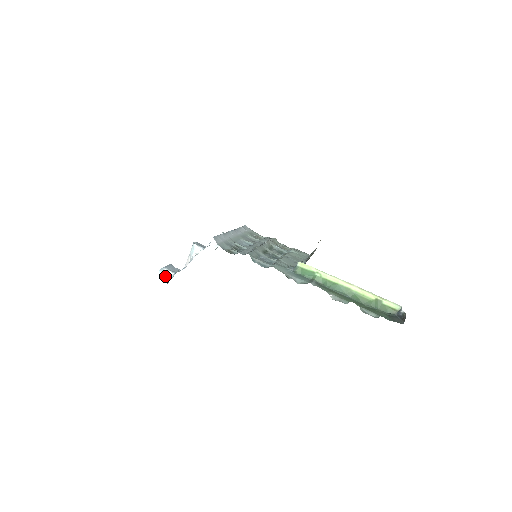
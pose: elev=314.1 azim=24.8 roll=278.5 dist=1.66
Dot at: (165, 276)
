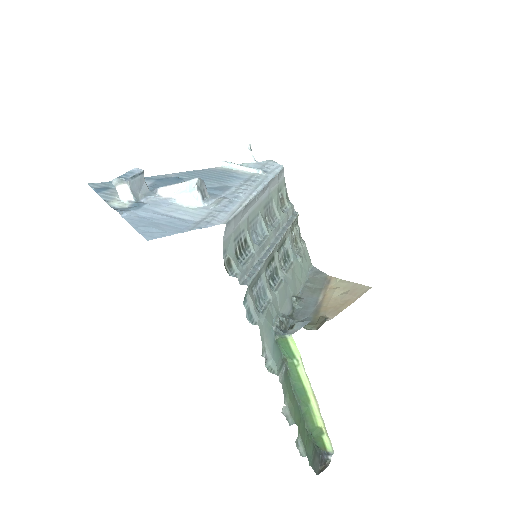
Dot at: (119, 190)
